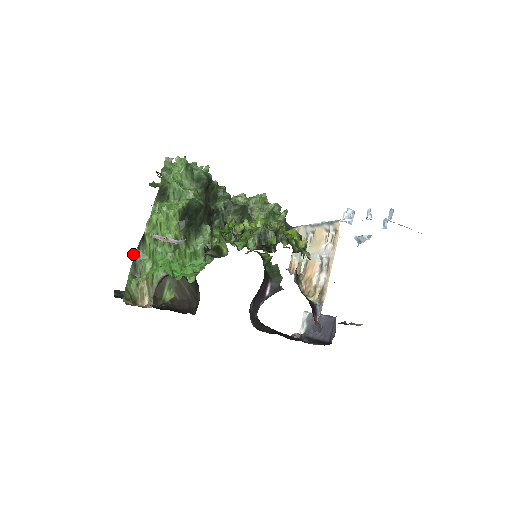
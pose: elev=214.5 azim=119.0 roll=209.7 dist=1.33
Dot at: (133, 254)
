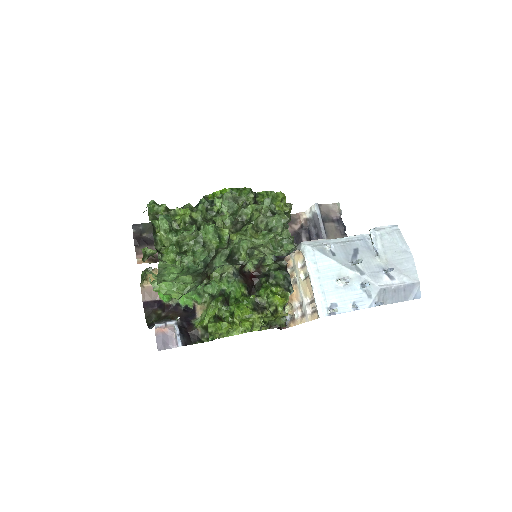
Dot at: (143, 258)
